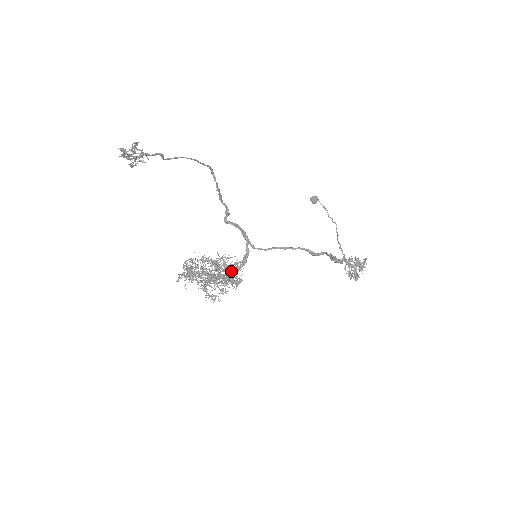
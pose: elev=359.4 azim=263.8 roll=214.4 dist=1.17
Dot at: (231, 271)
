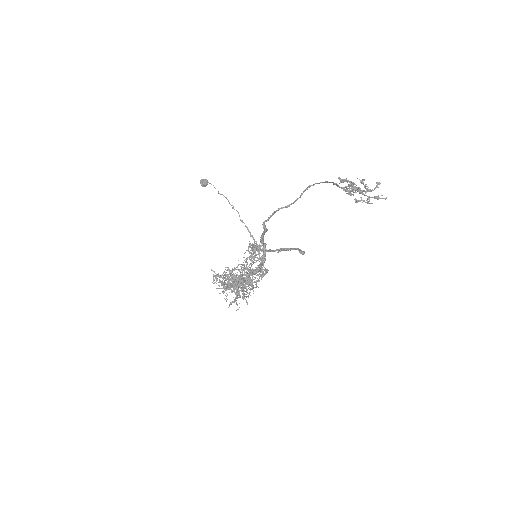
Dot at: occluded
